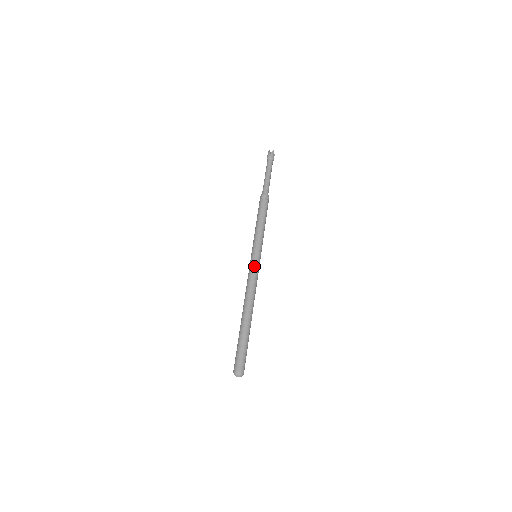
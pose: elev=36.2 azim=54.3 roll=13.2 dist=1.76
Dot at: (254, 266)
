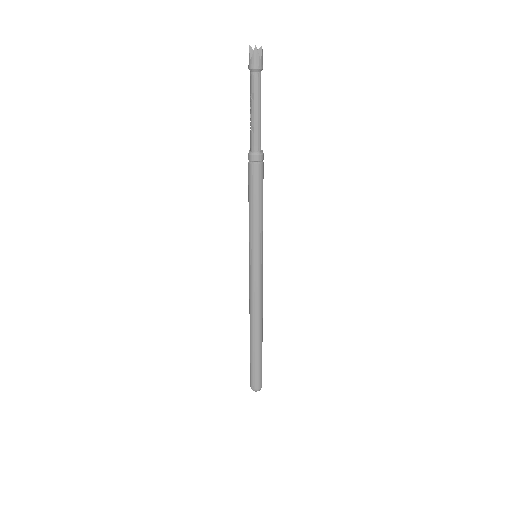
Dot at: (252, 276)
